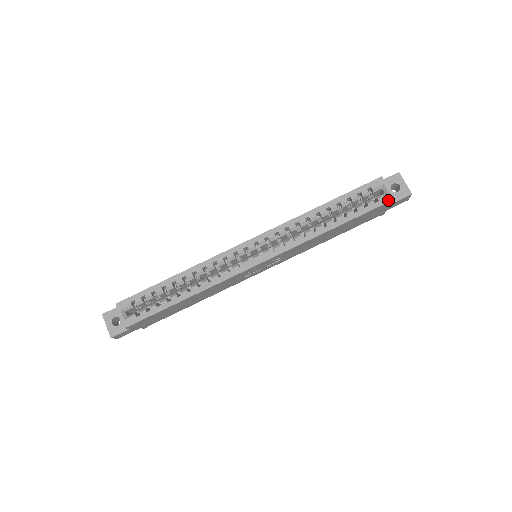
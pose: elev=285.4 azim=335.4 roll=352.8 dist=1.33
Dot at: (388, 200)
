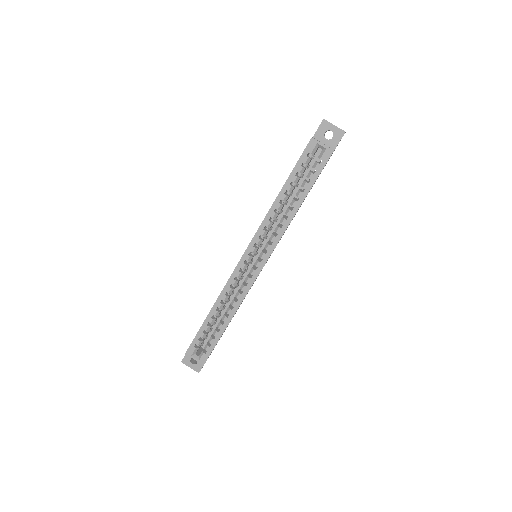
Dot at: (329, 155)
